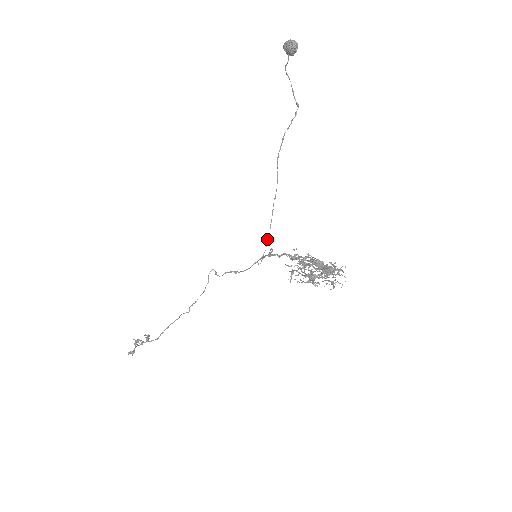
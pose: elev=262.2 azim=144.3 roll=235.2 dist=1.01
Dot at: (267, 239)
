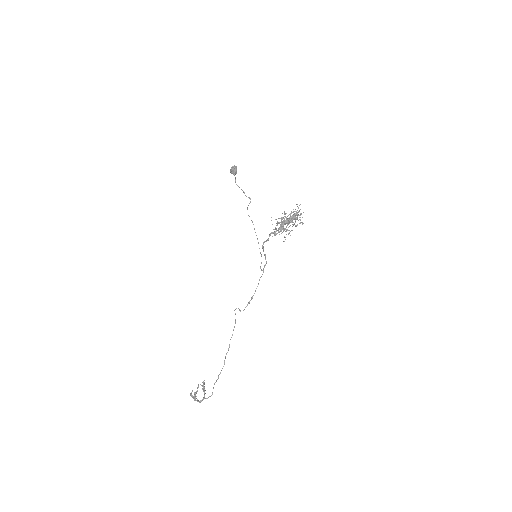
Dot at: occluded
